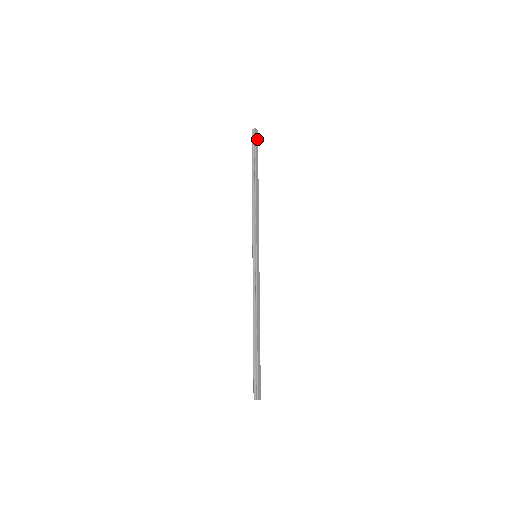
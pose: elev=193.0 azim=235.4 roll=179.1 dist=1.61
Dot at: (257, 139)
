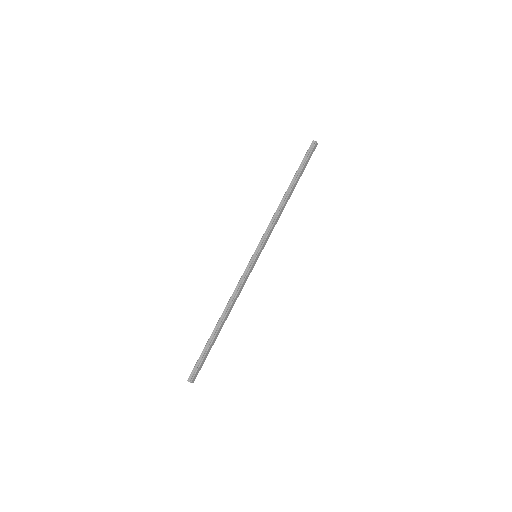
Dot at: occluded
